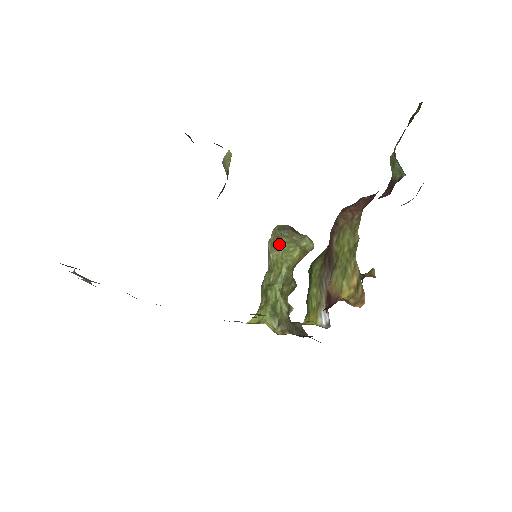
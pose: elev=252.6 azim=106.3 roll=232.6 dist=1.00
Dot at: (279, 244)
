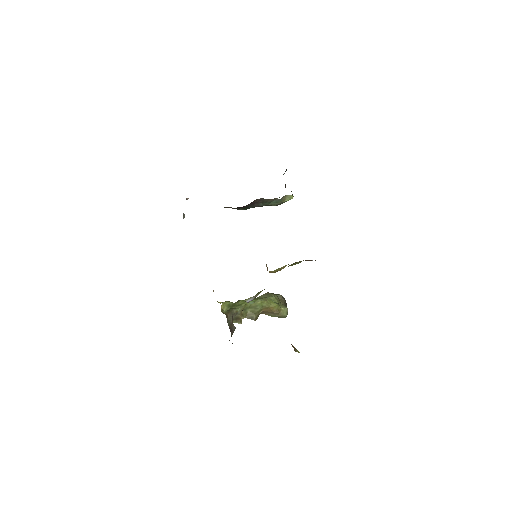
Dot at: (271, 295)
